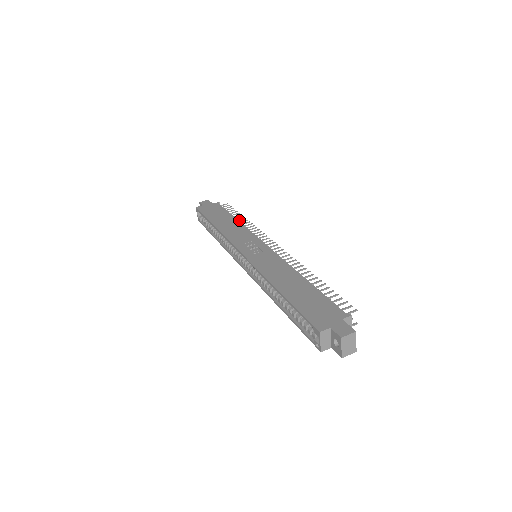
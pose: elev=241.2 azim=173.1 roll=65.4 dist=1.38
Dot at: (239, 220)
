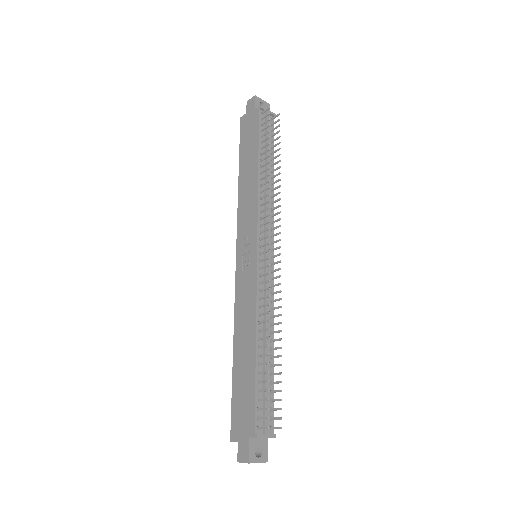
Dot at: (263, 166)
